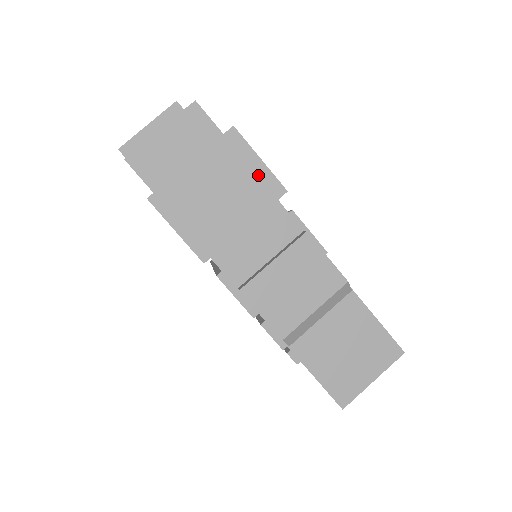
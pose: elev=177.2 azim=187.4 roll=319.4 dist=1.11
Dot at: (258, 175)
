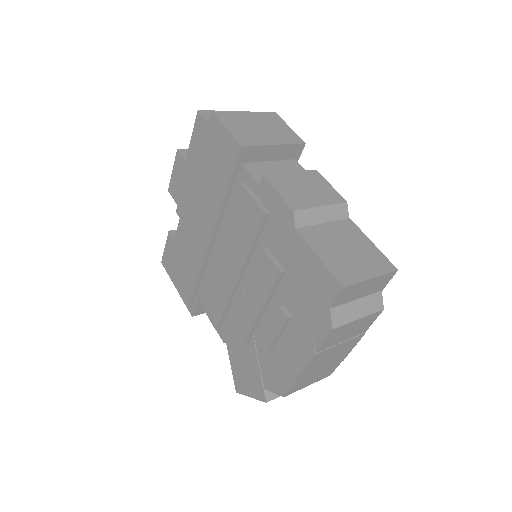
Dot at: (287, 131)
